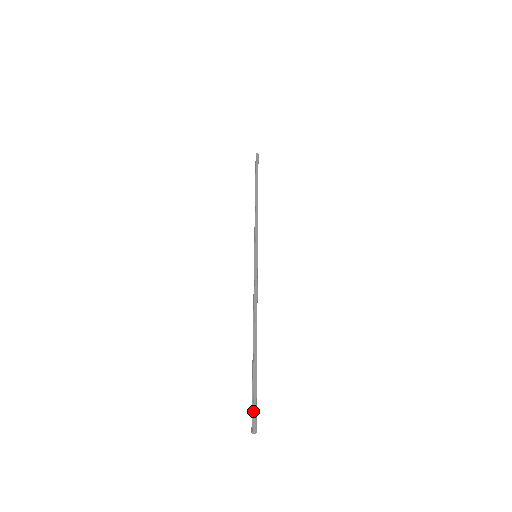
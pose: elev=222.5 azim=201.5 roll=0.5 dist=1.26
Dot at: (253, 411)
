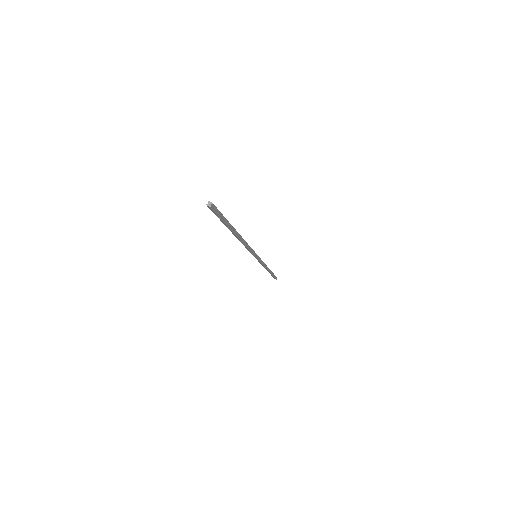
Dot at: occluded
